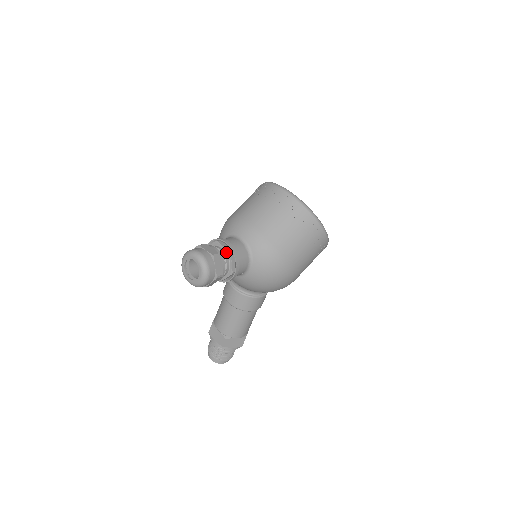
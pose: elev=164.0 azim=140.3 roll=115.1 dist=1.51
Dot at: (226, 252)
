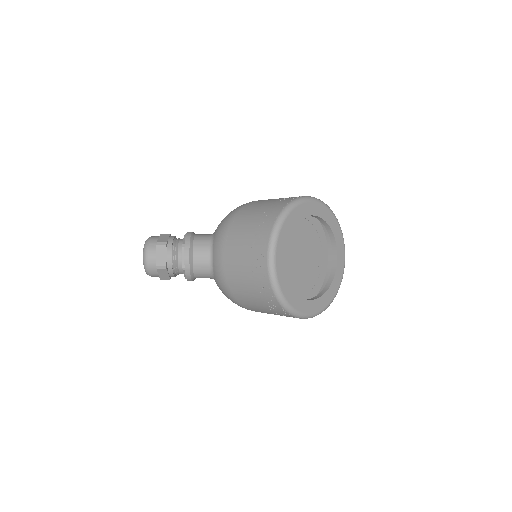
Dot at: (182, 263)
